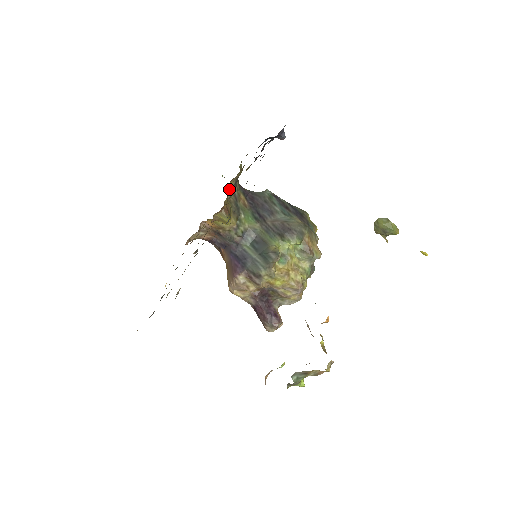
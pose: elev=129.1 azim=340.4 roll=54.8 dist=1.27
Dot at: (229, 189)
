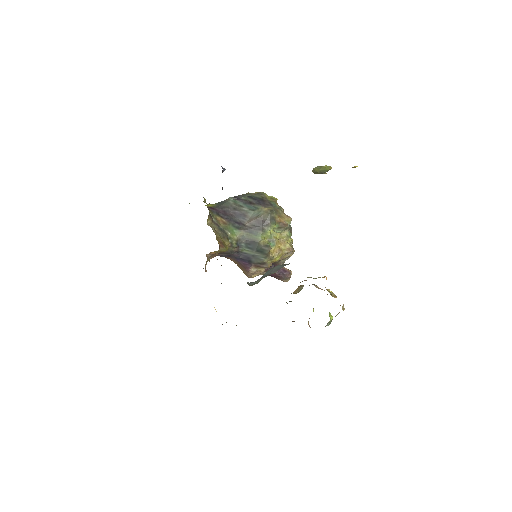
Dot at: (209, 223)
